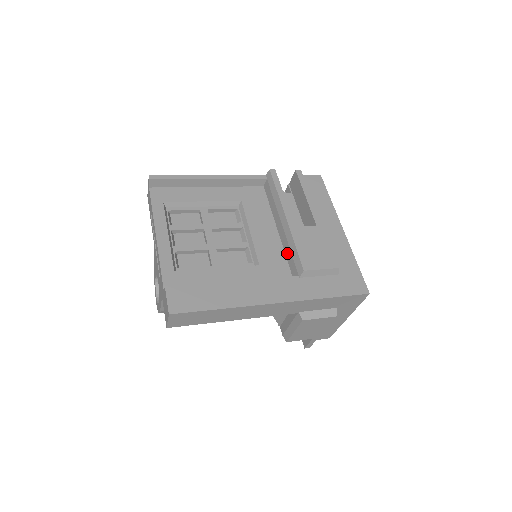
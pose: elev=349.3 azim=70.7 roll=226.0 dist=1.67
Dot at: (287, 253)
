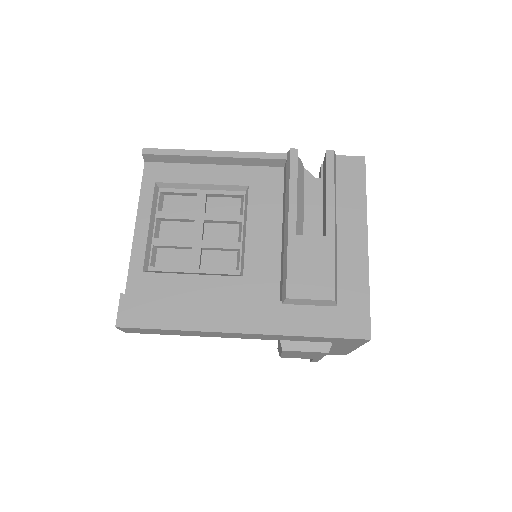
Dot at: (281, 266)
